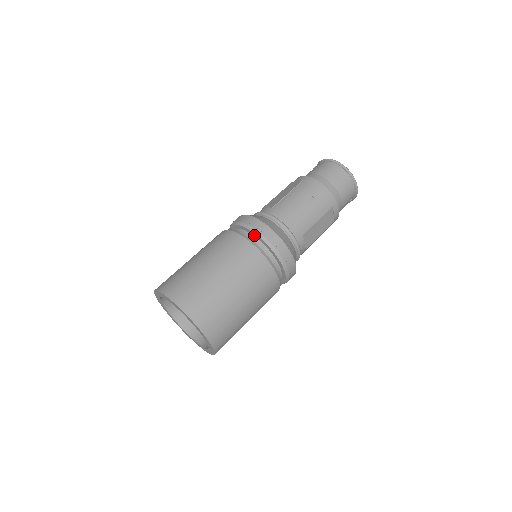
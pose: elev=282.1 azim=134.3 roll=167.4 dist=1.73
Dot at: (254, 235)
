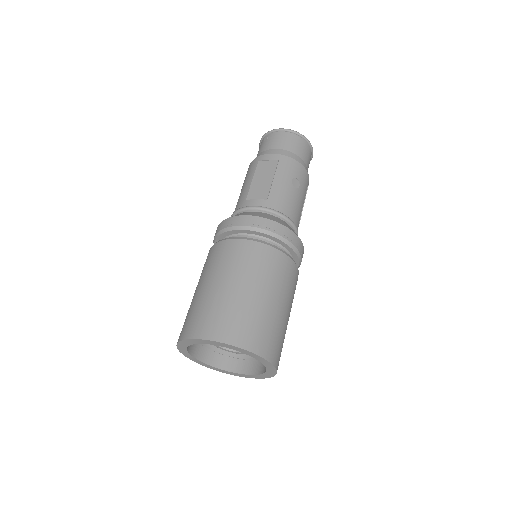
Dot at: (273, 239)
